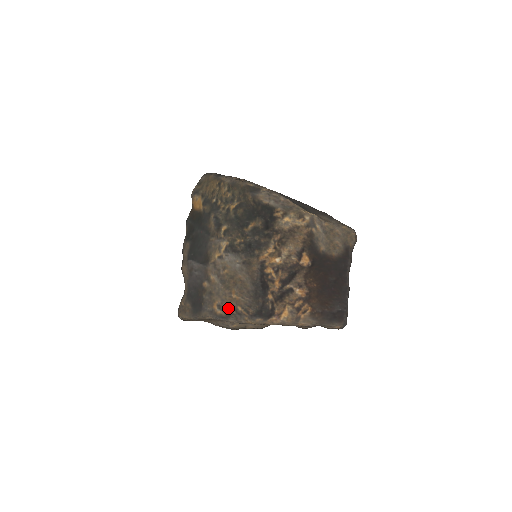
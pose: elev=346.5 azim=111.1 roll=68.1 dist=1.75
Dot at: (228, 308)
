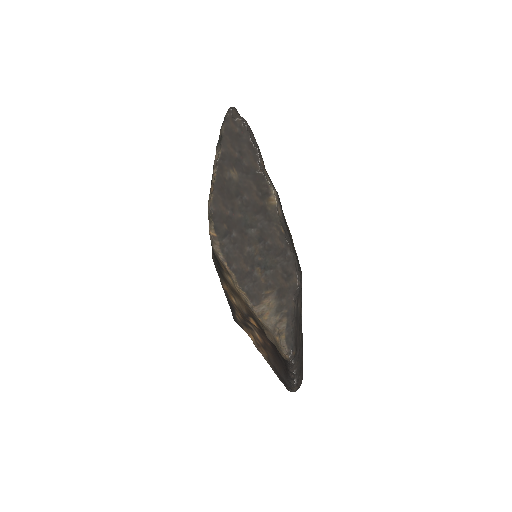
Dot at: occluded
